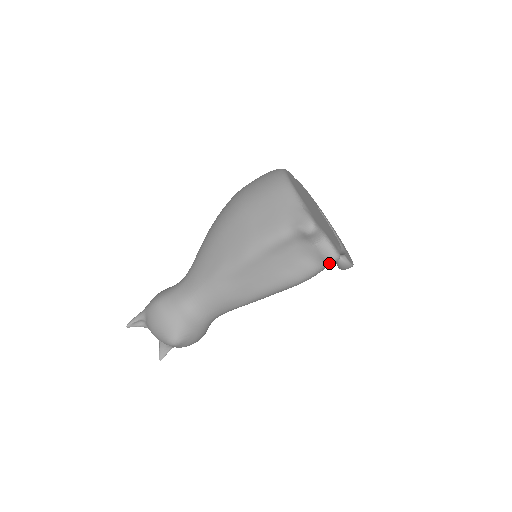
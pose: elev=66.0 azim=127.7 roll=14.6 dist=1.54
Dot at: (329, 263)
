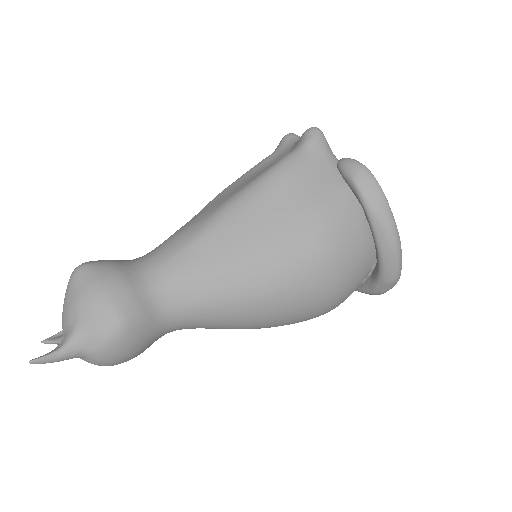
Dot at: (306, 135)
